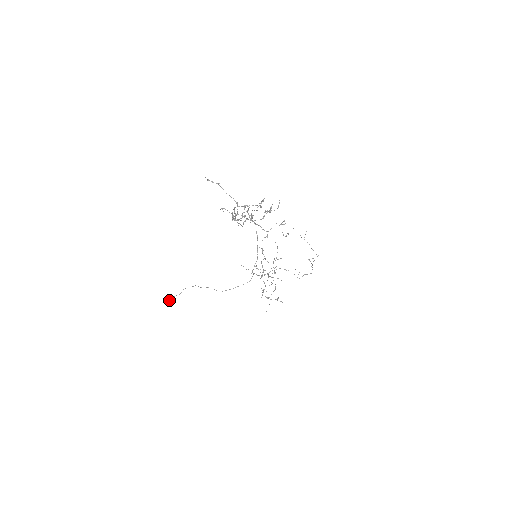
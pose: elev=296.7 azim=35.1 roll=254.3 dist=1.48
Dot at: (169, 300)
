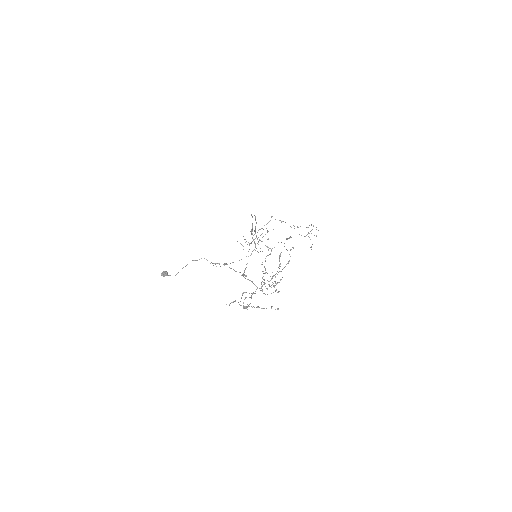
Dot at: (164, 276)
